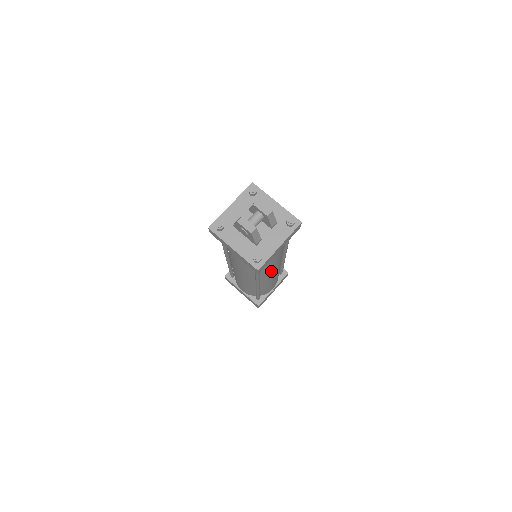
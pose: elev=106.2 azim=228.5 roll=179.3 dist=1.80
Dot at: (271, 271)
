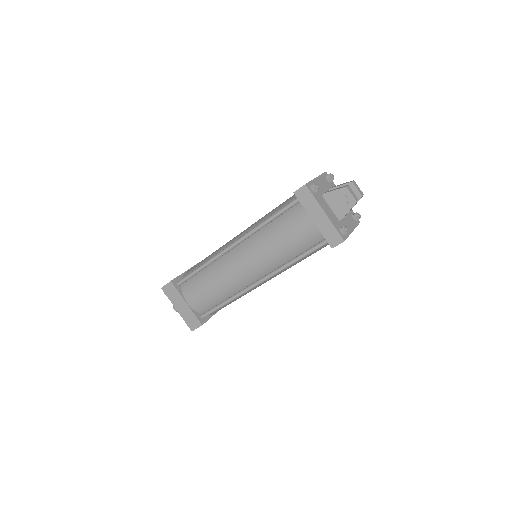
Dot at: (285, 270)
